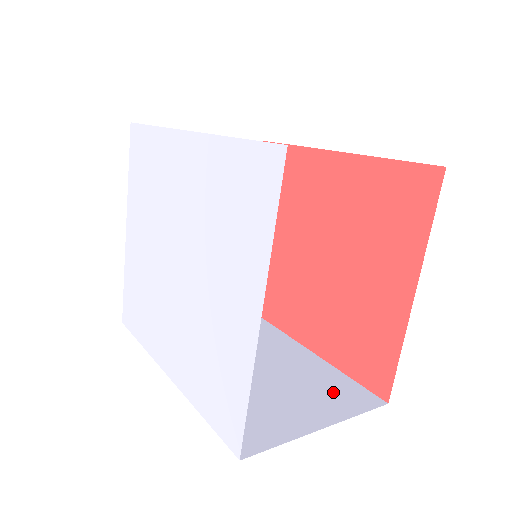
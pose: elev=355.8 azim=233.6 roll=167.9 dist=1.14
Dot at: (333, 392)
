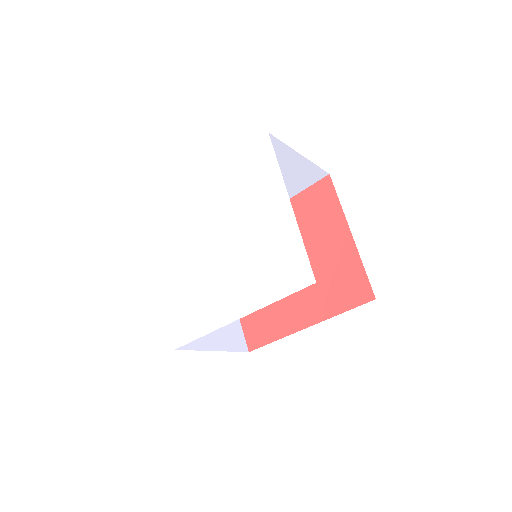
Dot at: occluded
